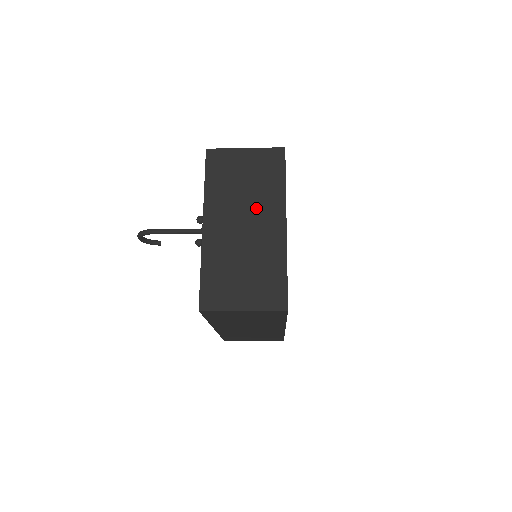
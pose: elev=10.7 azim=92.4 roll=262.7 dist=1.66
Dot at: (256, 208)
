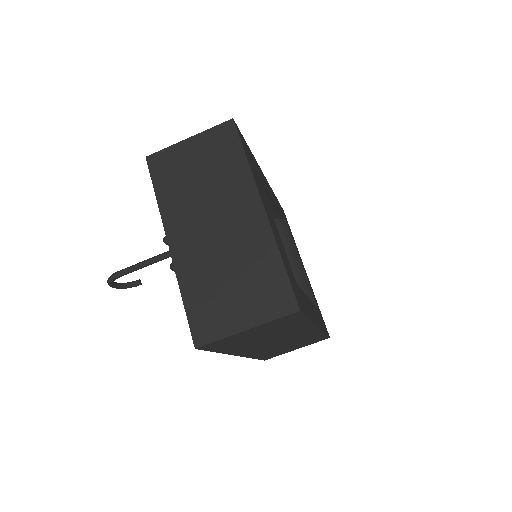
Dot at: (222, 202)
